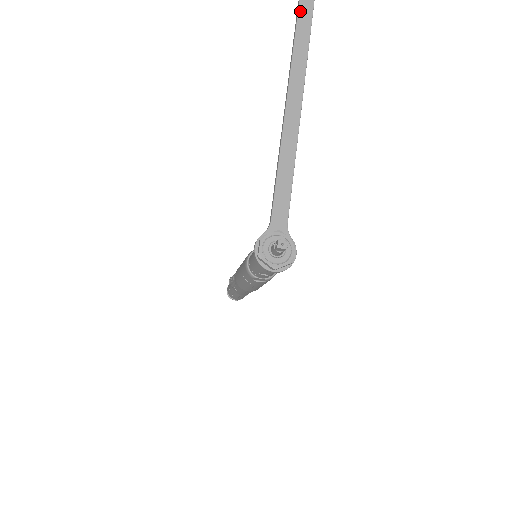
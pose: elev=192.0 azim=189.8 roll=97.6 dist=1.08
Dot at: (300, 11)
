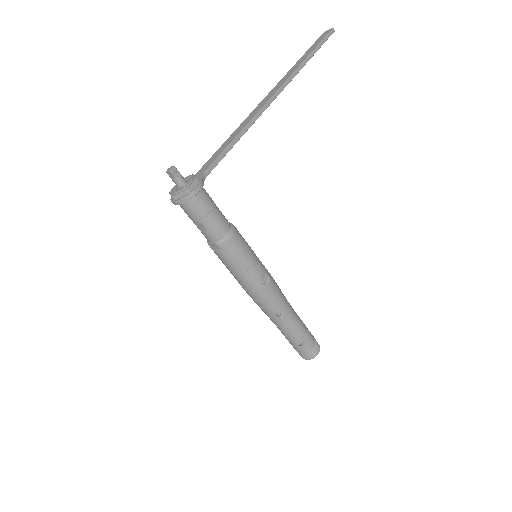
Dot at: (296, 64)
